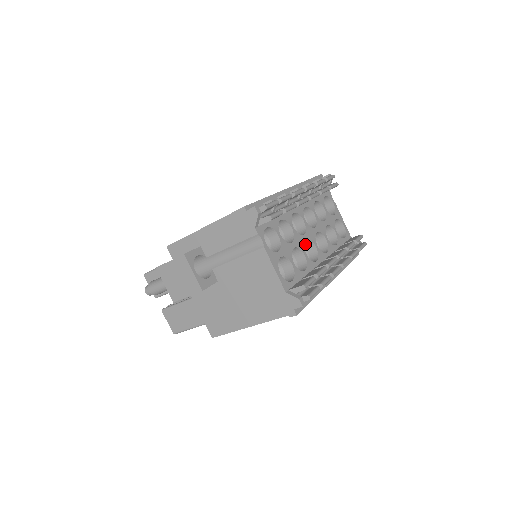
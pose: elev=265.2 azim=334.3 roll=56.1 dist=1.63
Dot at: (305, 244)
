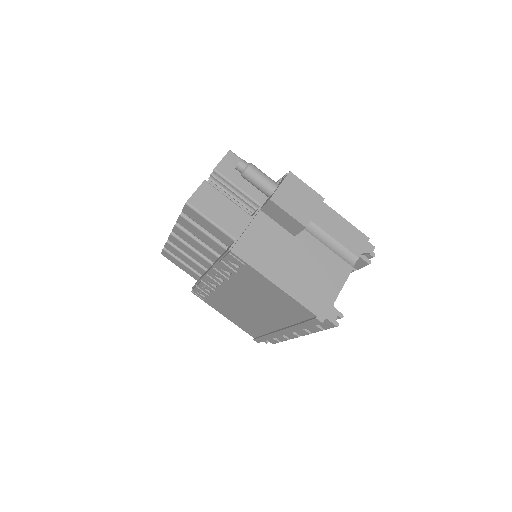
Dot at: occluded
